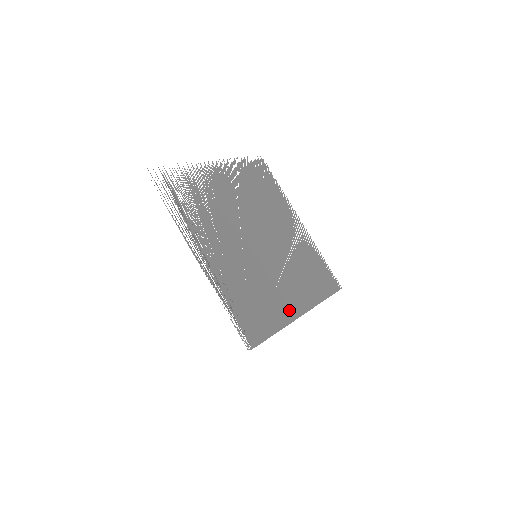
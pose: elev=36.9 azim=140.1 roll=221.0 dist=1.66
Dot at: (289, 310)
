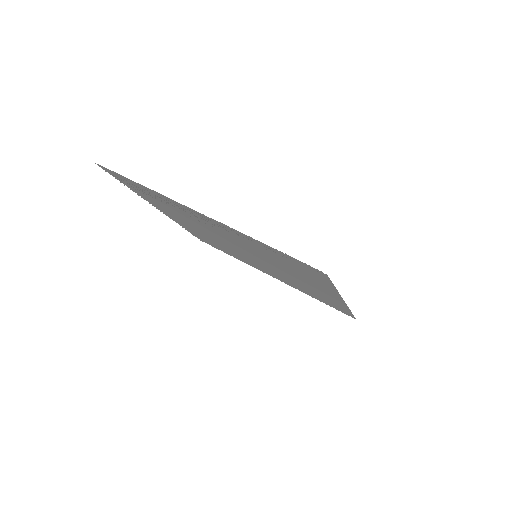
Dot at: (329, 292)
